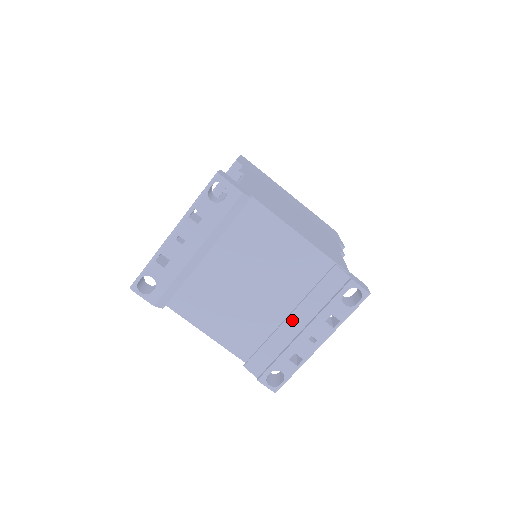
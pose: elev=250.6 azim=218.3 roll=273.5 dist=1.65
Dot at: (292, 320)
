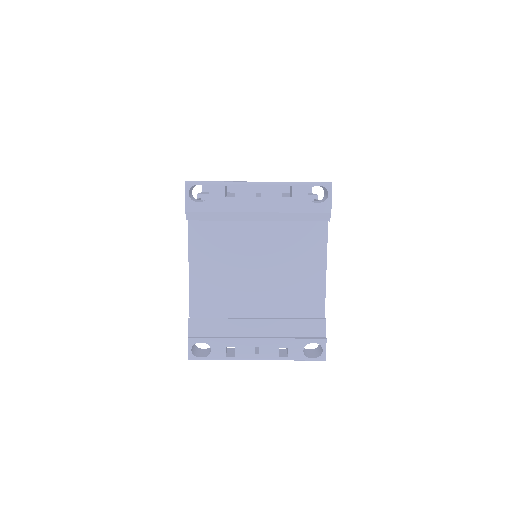
Dot at: (258, 323)
